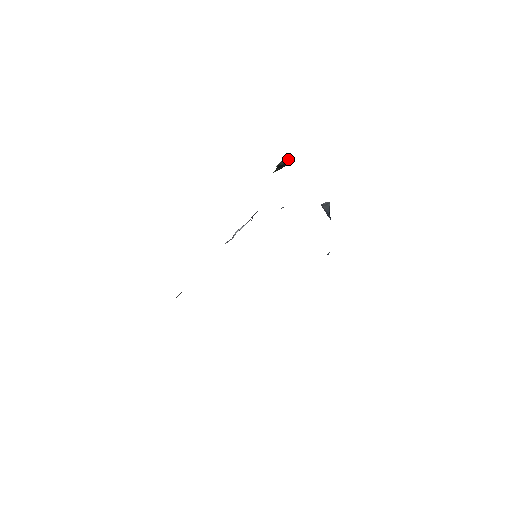
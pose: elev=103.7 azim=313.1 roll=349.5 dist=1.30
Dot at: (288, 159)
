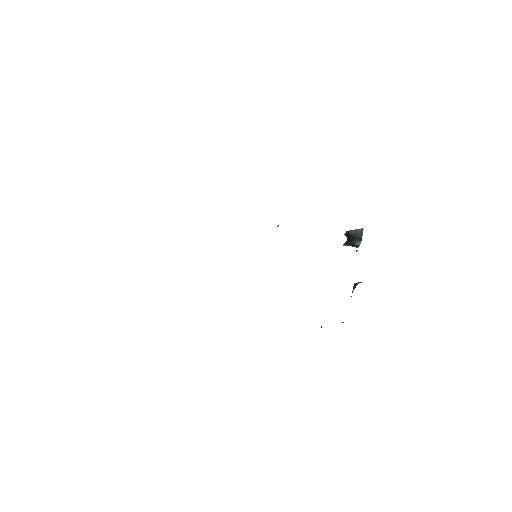
Dot at: (360, 234)
